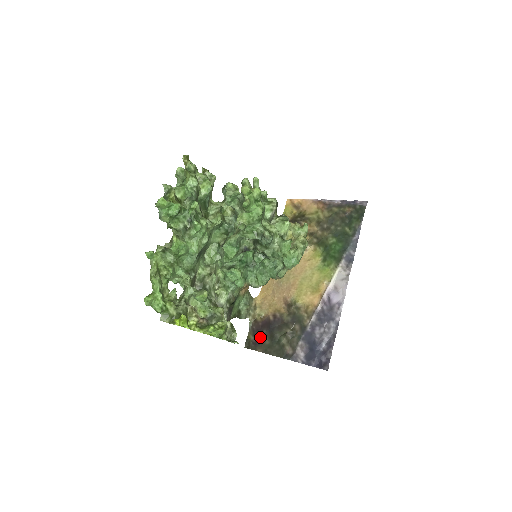
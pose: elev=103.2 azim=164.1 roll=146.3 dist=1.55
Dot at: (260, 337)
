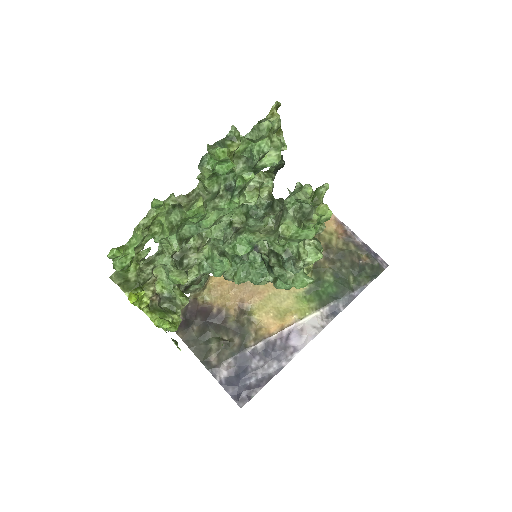
Dot at: (190, 322)
